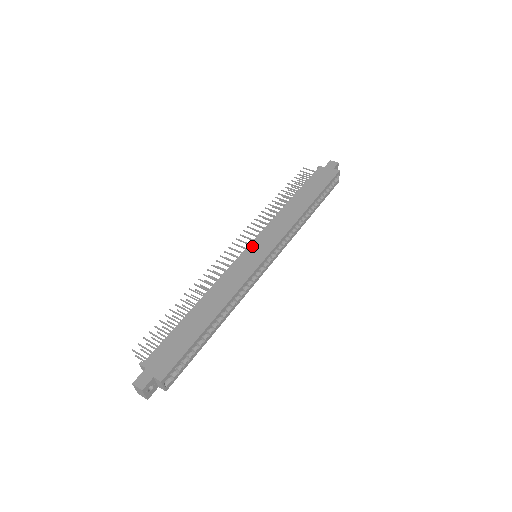
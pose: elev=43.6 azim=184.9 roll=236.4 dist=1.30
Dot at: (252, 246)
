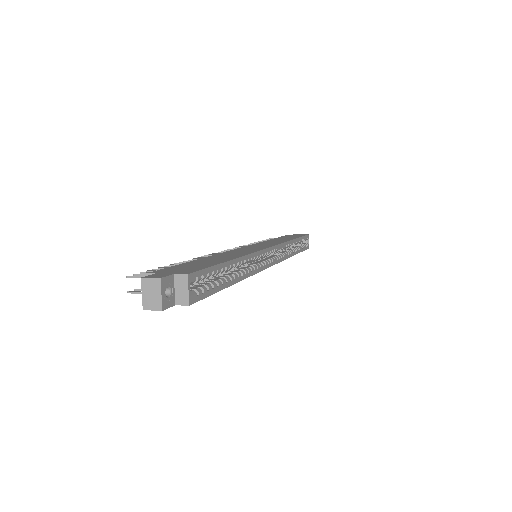
Dot at: (250, 246)
